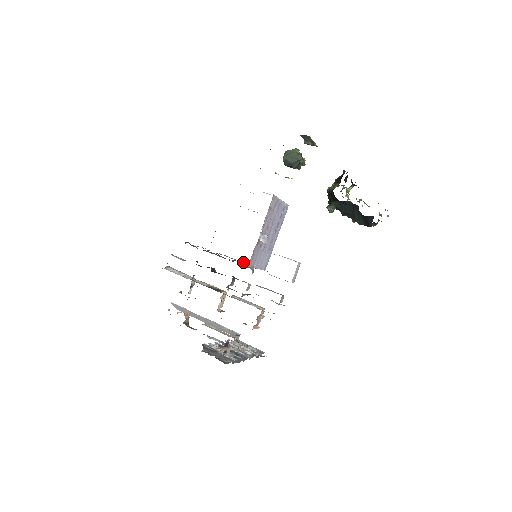
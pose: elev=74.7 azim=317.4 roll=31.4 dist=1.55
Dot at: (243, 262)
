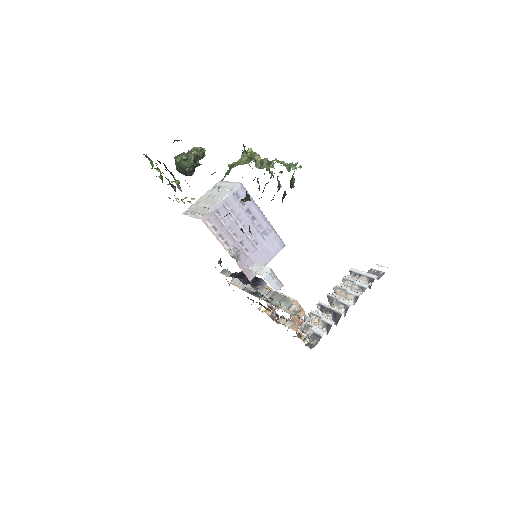
Dot at: occluded
